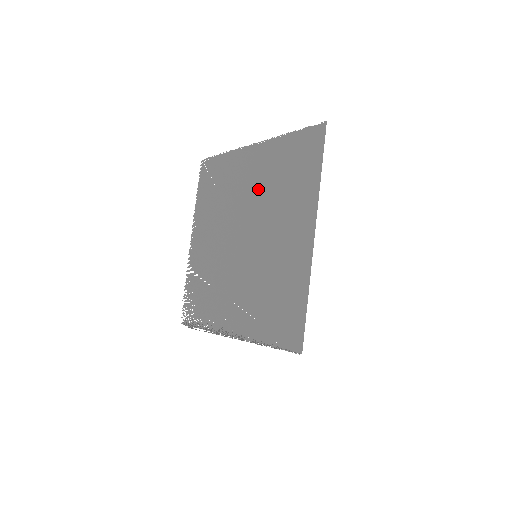
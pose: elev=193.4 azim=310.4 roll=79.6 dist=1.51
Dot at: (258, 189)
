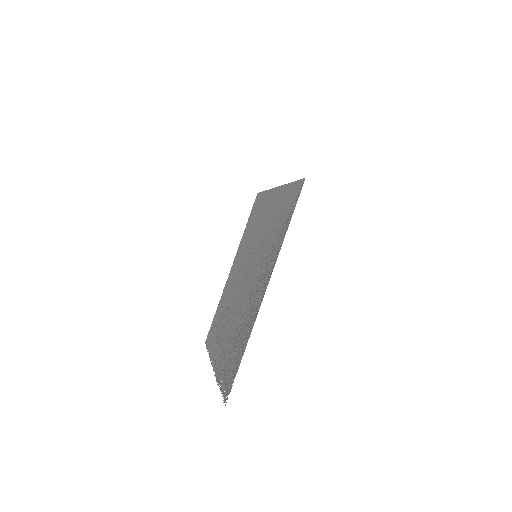
Dot at: (242, 259)
